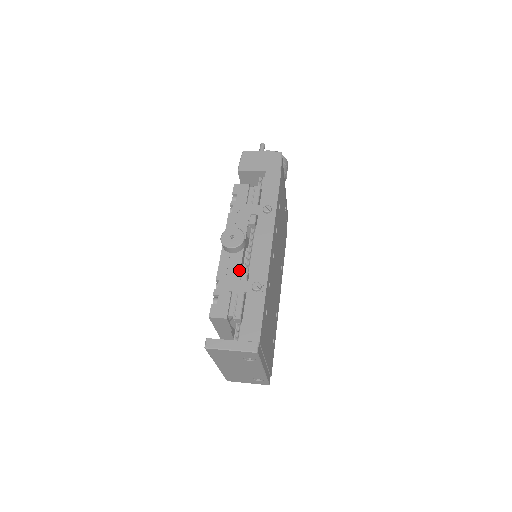
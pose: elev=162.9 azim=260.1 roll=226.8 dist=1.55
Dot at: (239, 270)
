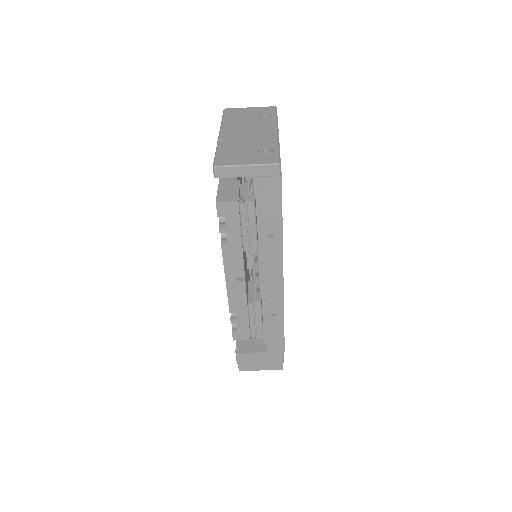
Dot at: occluded
